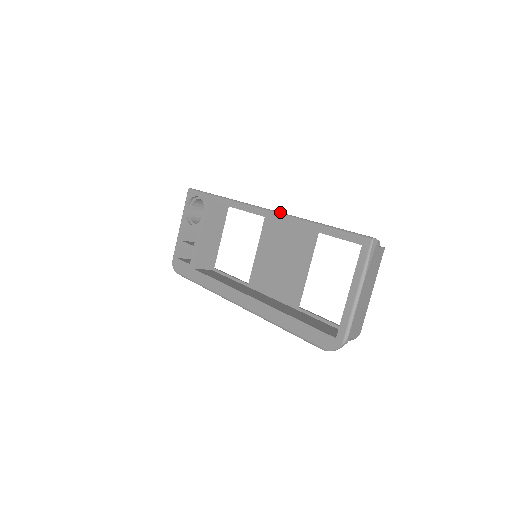
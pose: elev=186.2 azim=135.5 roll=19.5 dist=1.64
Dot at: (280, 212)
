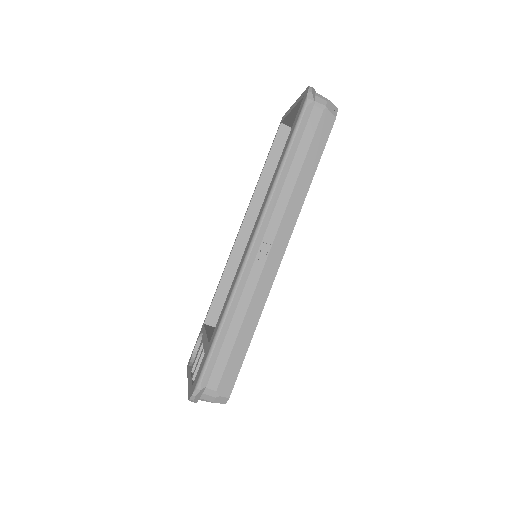
Dot at: occluded
